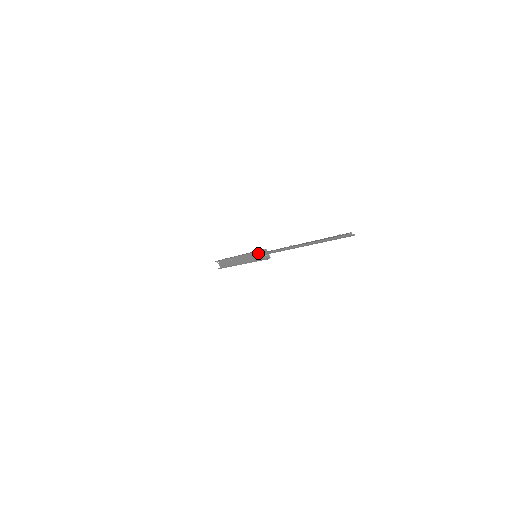
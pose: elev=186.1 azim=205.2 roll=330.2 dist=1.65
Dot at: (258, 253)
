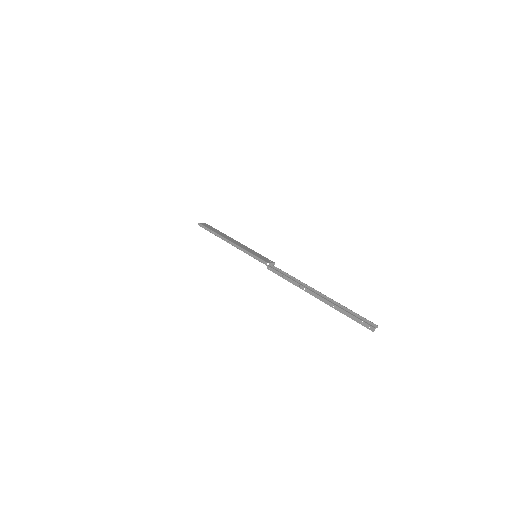
Dot at: (257, 256)
